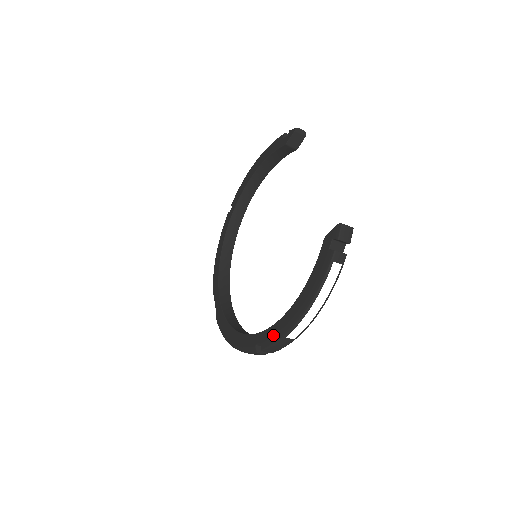
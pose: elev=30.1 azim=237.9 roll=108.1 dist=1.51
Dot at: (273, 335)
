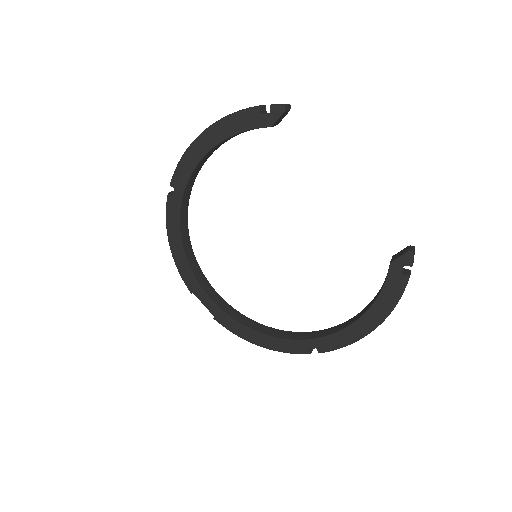
Dot at: (335, 343)
